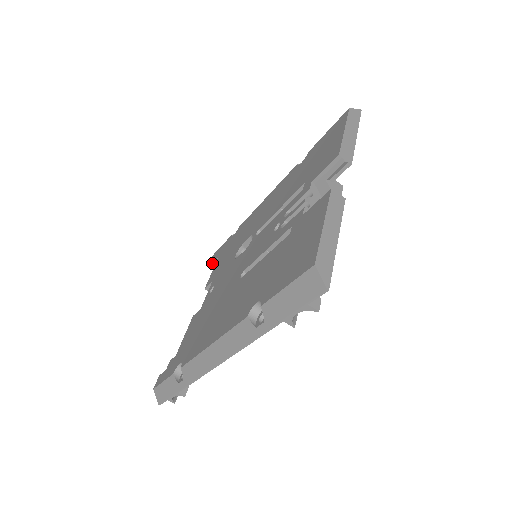
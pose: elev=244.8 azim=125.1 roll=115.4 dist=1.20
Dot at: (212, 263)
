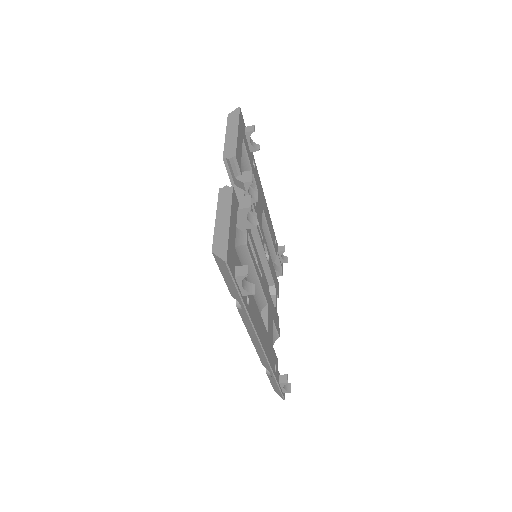
Dot at: occluded
